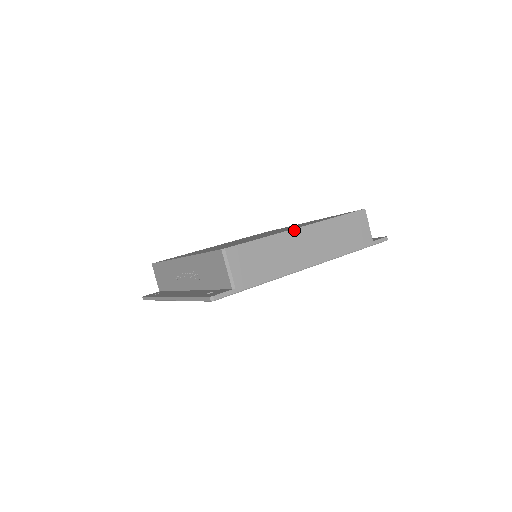
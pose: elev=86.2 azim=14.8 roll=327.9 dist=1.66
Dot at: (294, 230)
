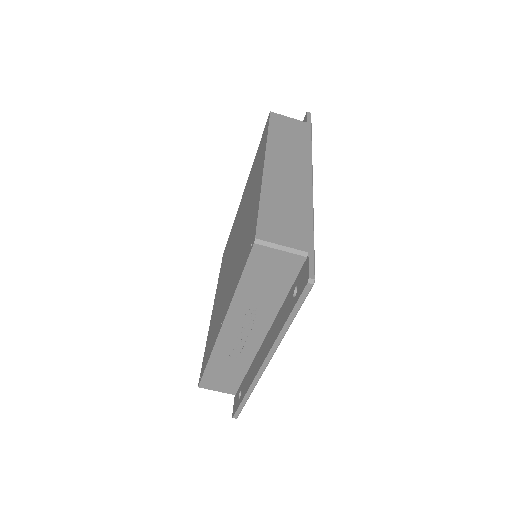
Dot at: (265, 171)
